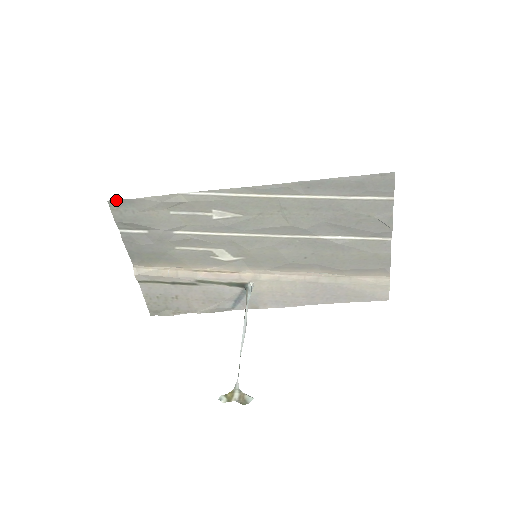
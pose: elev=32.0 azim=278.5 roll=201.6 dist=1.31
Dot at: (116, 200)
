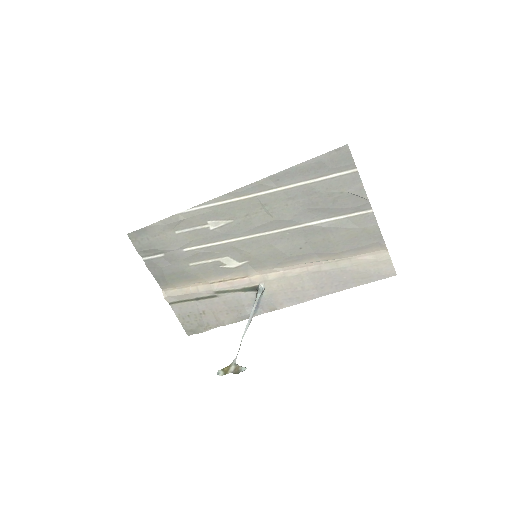
Dot at: (133, 232)
